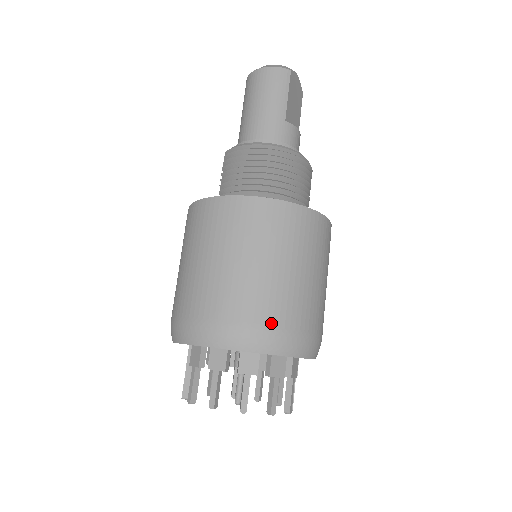
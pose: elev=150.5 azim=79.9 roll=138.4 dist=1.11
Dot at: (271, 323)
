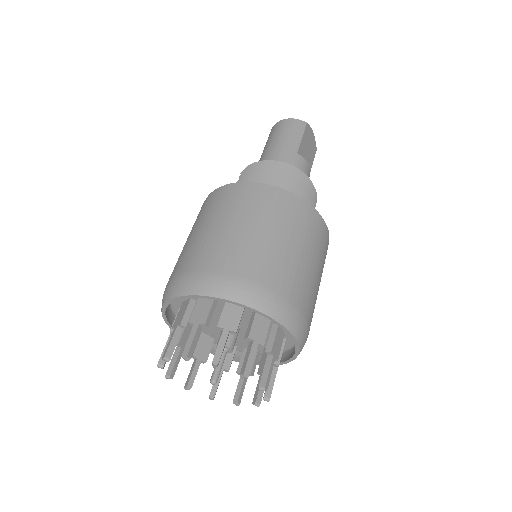
Dot at: (257, 279)
